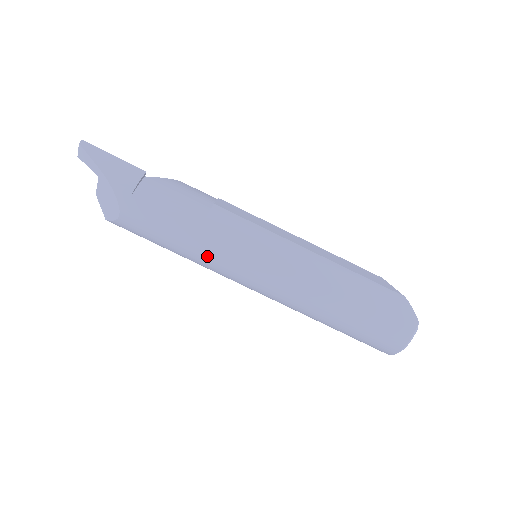
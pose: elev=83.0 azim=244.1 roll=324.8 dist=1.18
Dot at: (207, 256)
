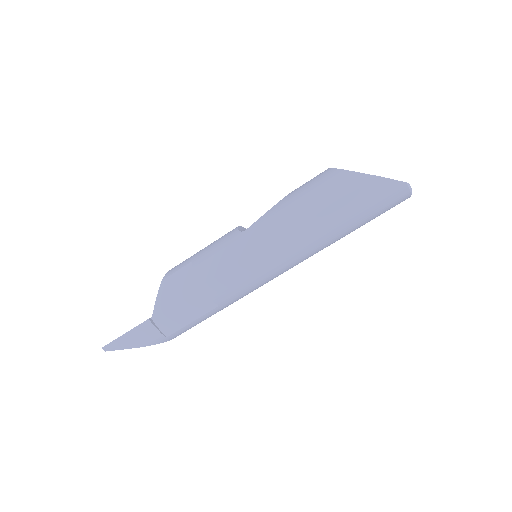
Dot at: occluded
